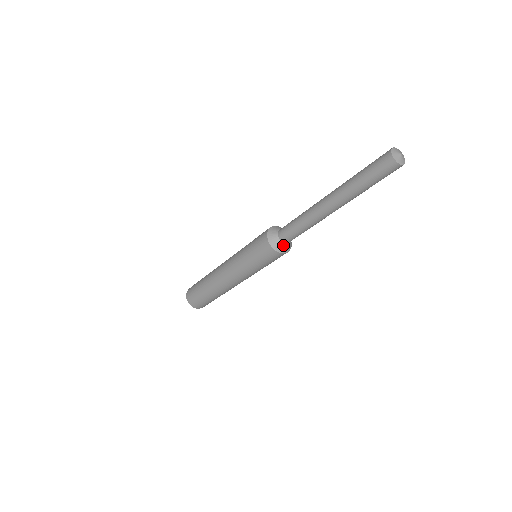
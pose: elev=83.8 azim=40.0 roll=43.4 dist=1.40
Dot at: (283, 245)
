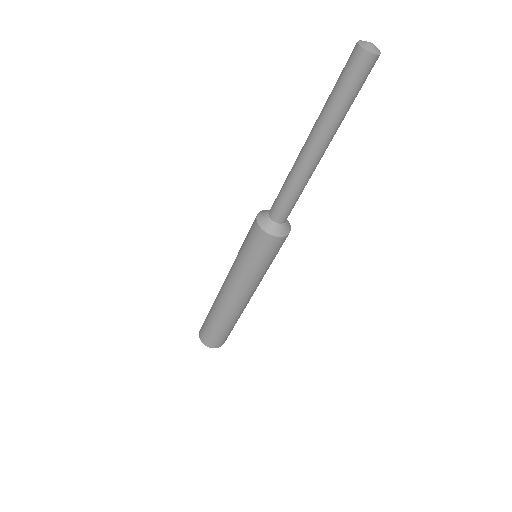
Dot at: (267, 219)
